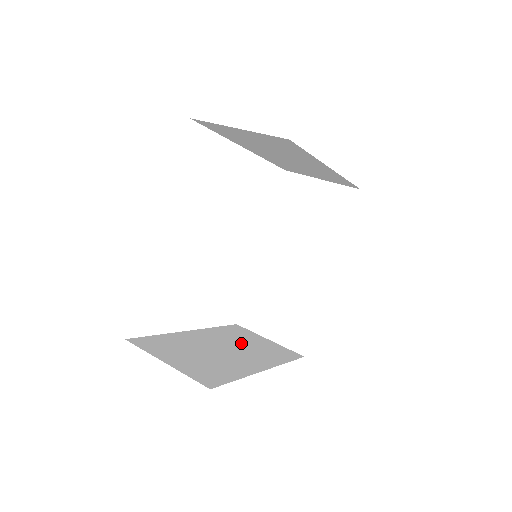
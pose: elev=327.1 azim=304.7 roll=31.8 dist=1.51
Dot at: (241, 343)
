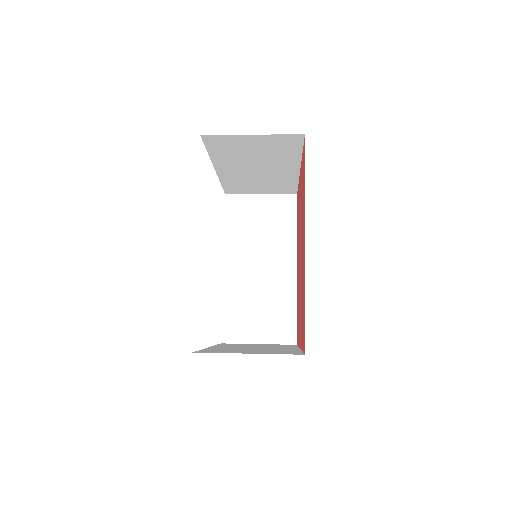
Dot at: occluded
